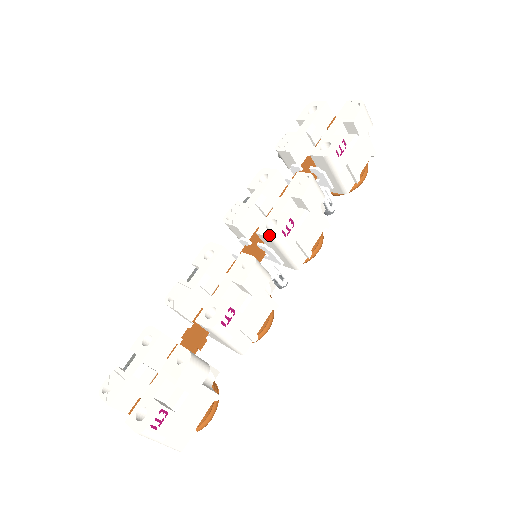
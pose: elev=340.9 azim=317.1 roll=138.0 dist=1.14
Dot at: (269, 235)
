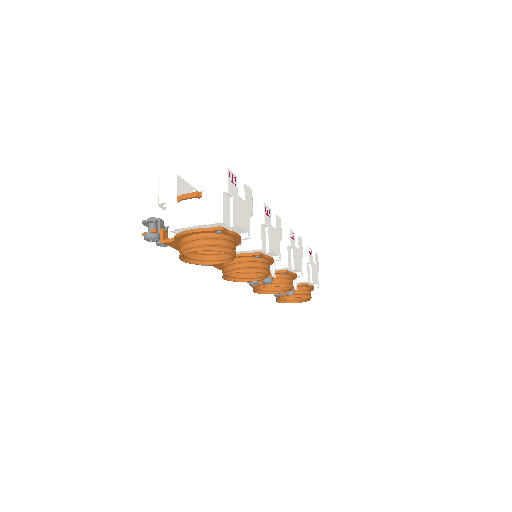
Dot at: (283, 227)
